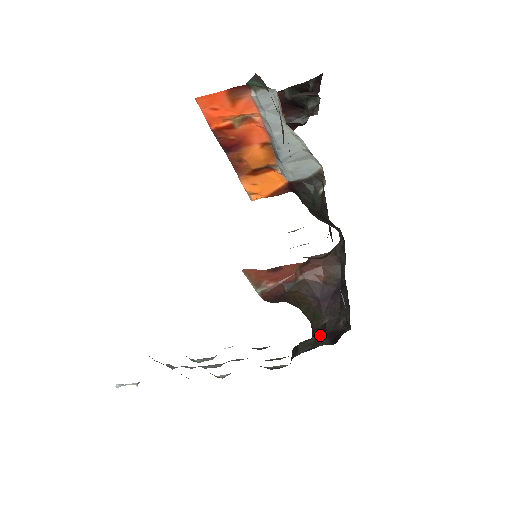
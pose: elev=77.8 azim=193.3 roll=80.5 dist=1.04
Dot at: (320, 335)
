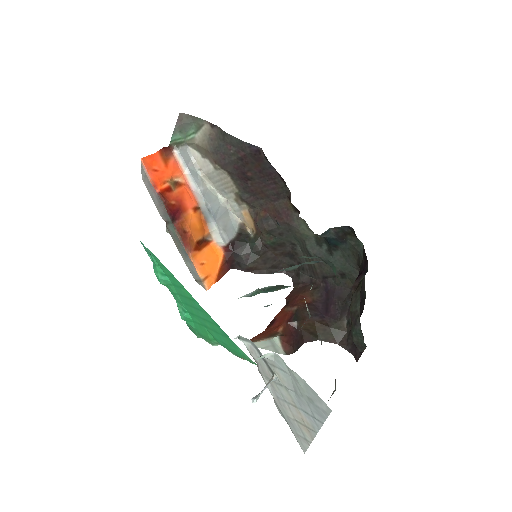
Dot at: (354, 283)
